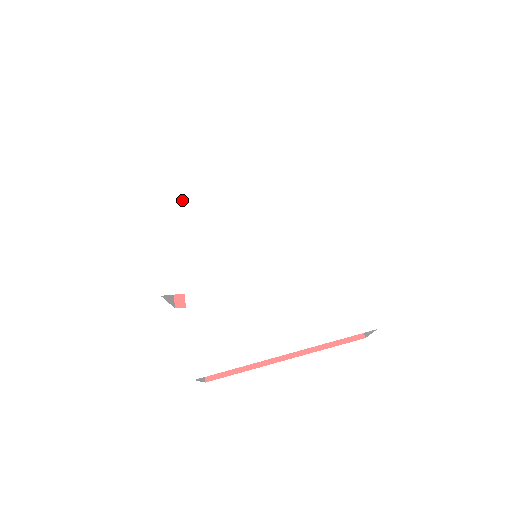
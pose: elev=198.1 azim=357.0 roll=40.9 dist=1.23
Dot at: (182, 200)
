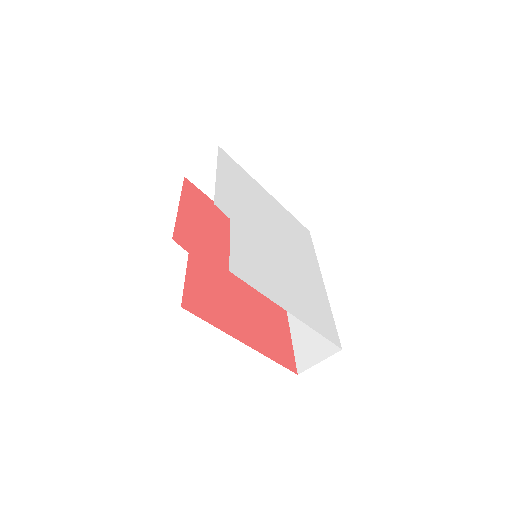
Dot at: (236, 178)
